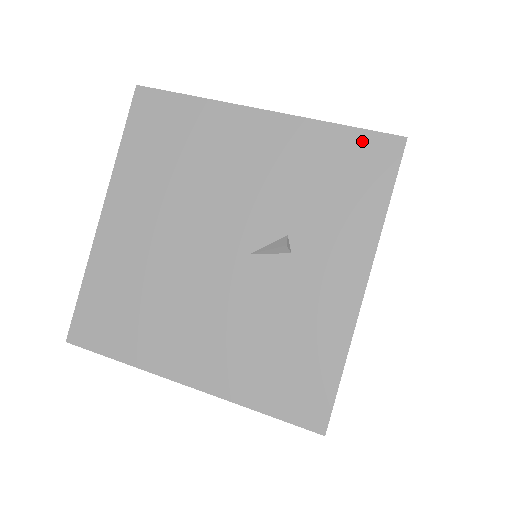
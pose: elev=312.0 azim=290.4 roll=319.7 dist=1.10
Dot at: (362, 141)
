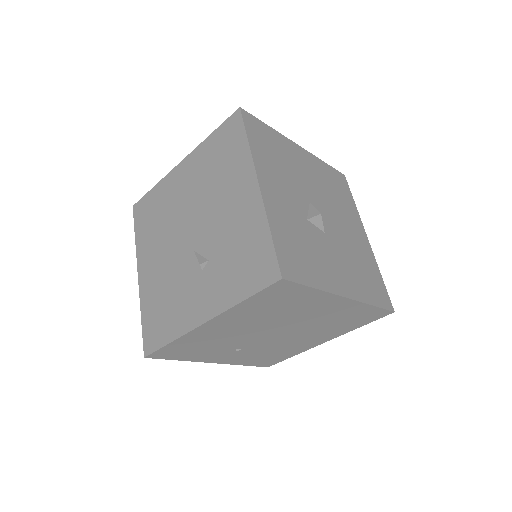
Dot at: (268, 254)
